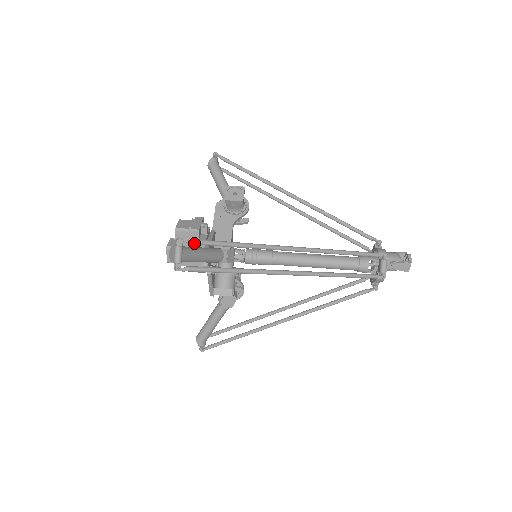
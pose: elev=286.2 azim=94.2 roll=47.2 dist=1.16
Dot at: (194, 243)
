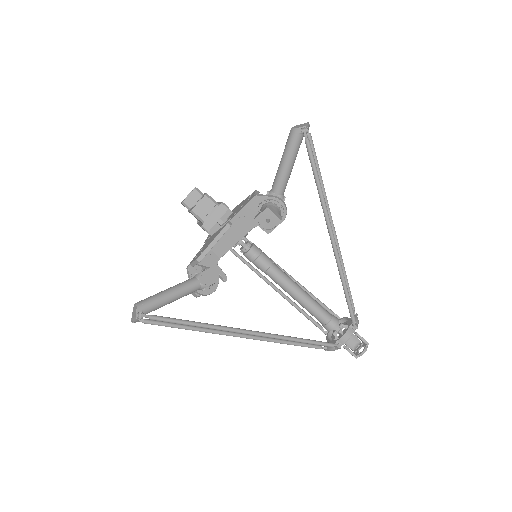
Dot at: occluded
